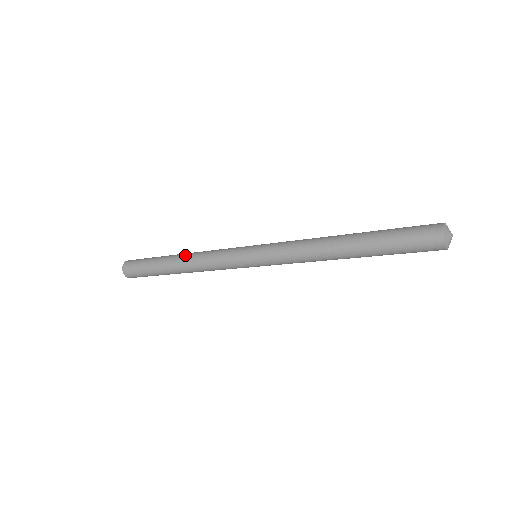
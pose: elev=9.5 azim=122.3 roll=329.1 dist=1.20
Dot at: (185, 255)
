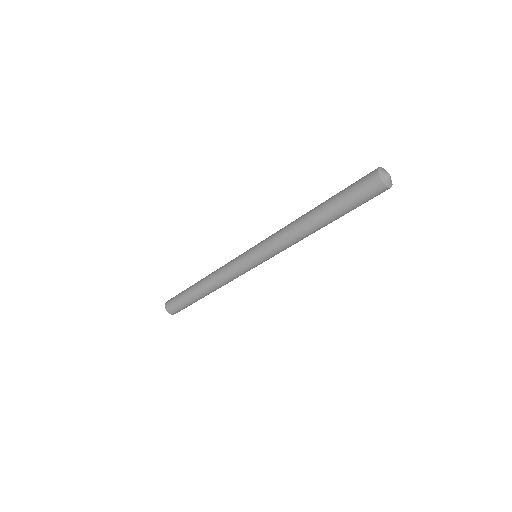
Dot at: occluded
